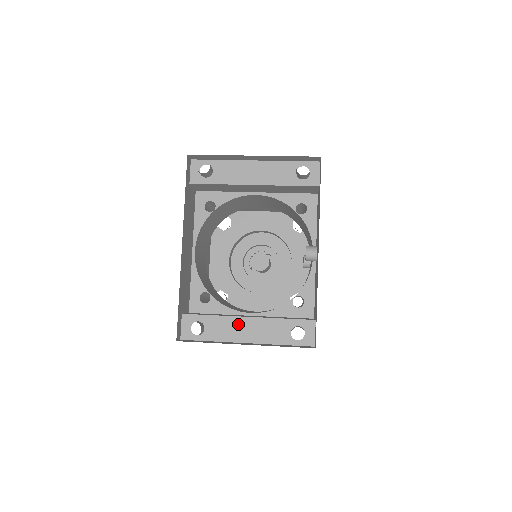
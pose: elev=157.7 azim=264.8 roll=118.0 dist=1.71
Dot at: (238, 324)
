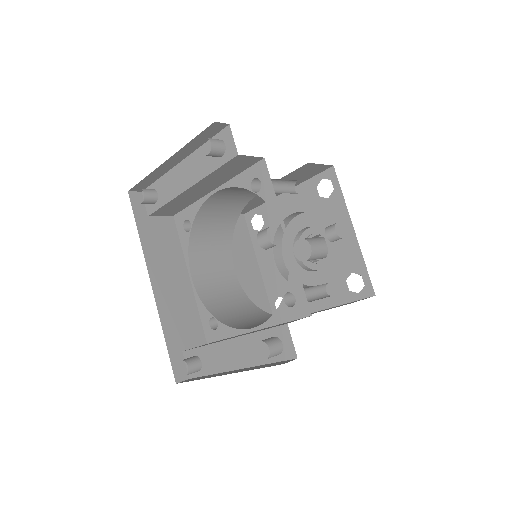
Dot at: (224, 350)
